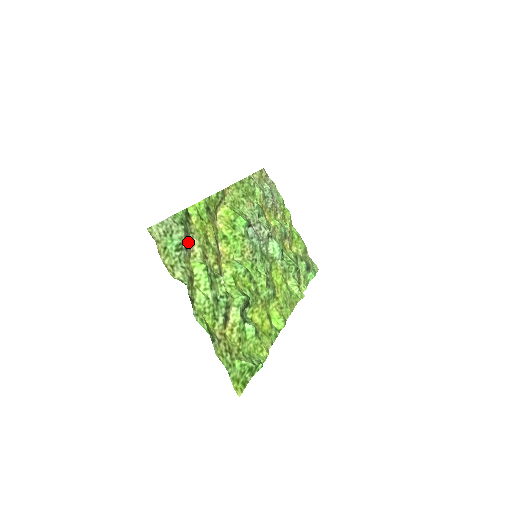
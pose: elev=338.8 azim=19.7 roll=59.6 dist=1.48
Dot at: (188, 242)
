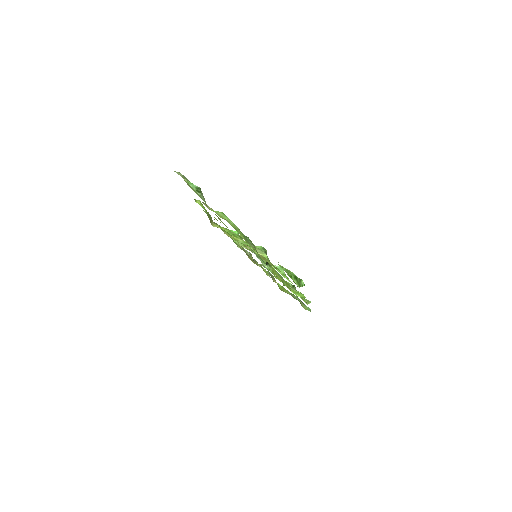
Dot at: occluded
